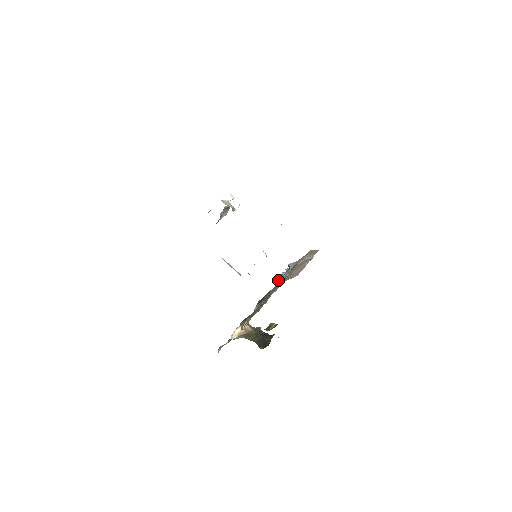
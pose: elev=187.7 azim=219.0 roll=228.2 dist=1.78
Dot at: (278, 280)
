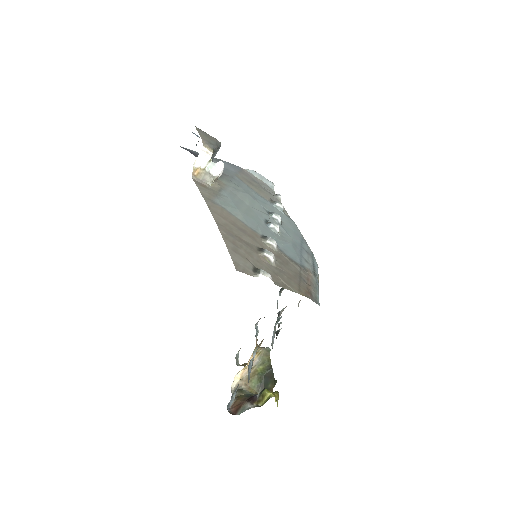
Dot at: (278, 313)
